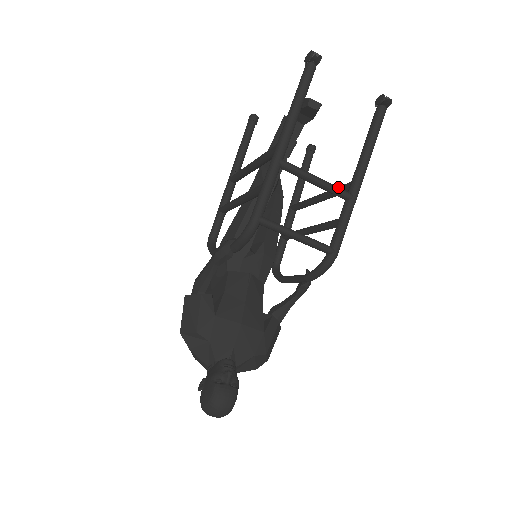
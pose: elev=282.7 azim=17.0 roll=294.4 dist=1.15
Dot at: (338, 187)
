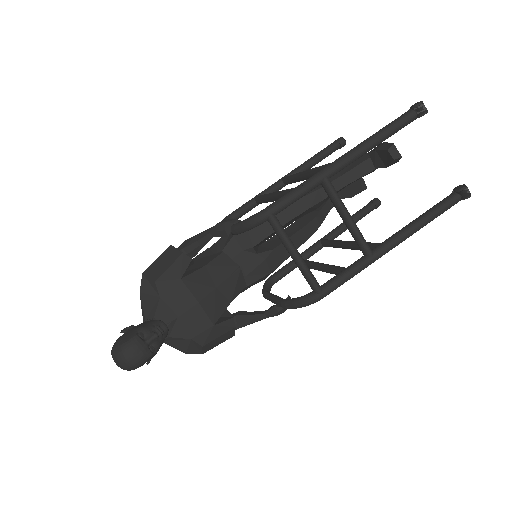
Dot at: occluded
